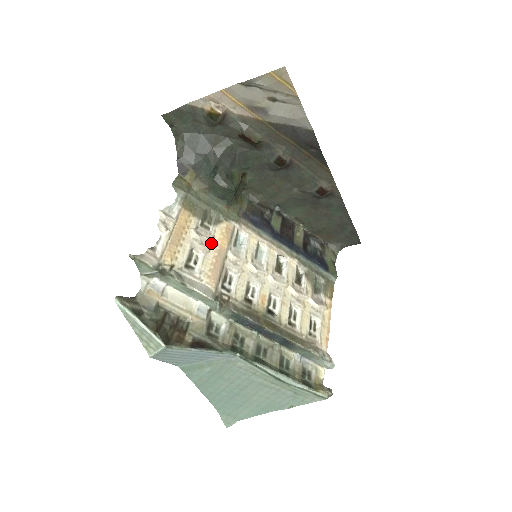
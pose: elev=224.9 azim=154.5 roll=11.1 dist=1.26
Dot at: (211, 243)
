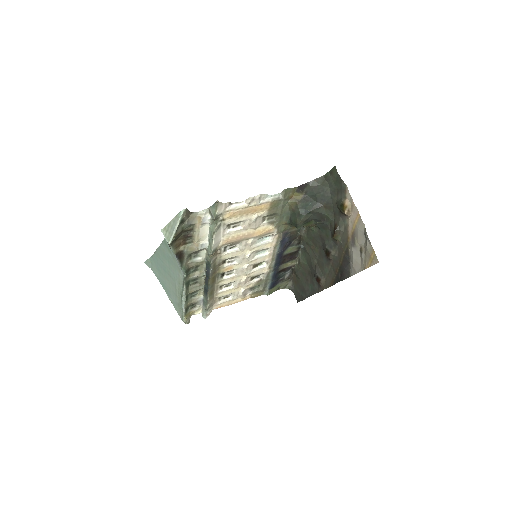
Dot at: (253, 228)
